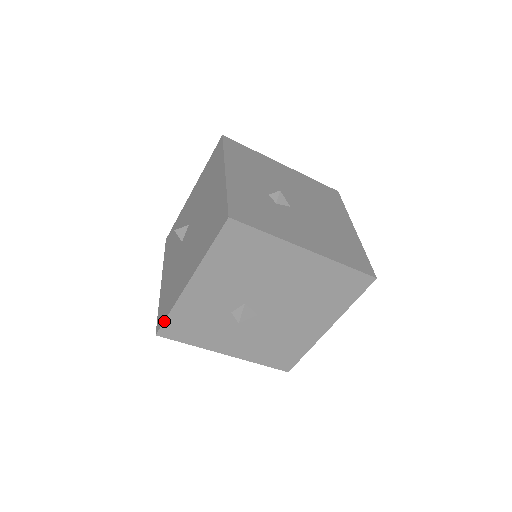
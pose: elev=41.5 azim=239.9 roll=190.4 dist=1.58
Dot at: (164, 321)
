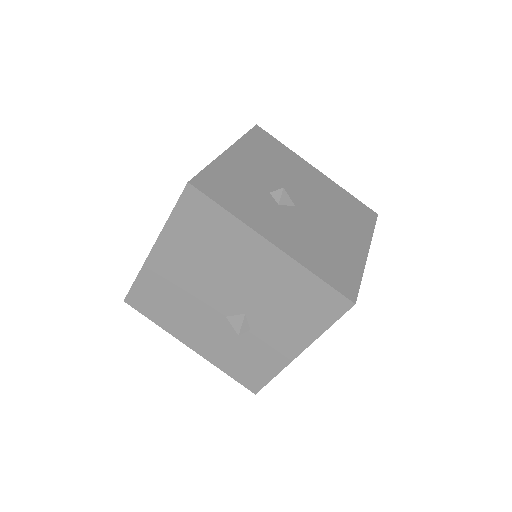
Dot at: (200, 172)
